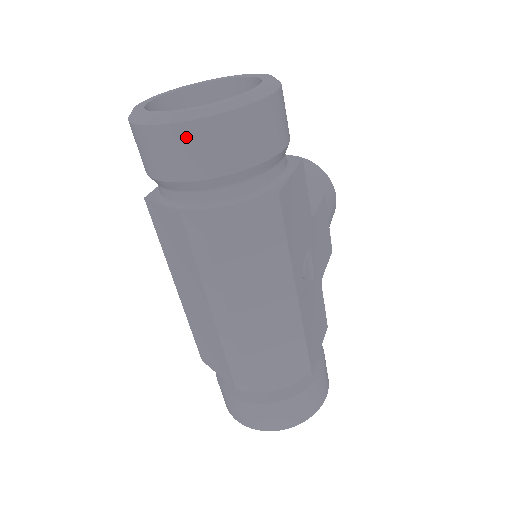
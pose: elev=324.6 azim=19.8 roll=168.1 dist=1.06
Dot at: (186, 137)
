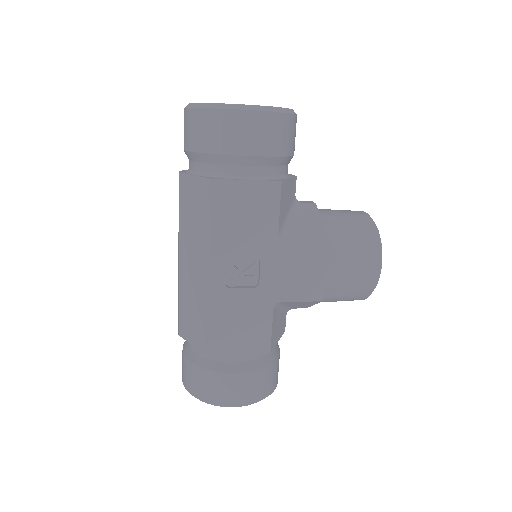
Dot at: (185, 119)
